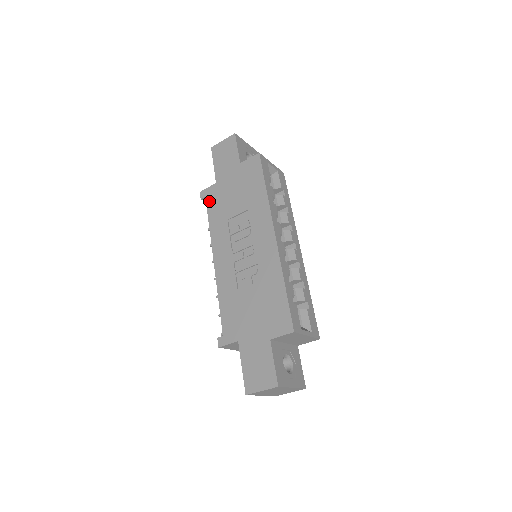
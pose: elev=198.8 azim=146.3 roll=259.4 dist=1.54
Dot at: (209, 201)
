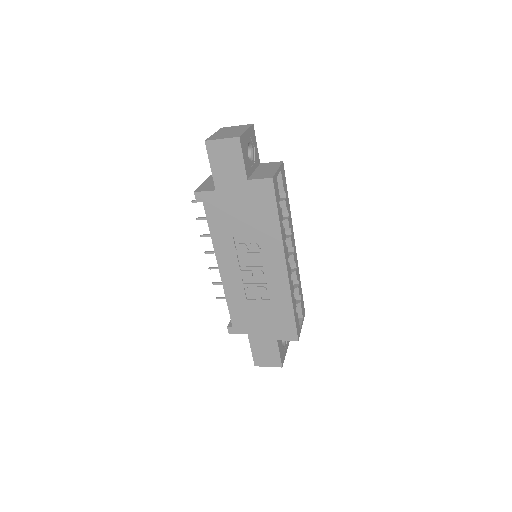
Dot at: (208, 208)
